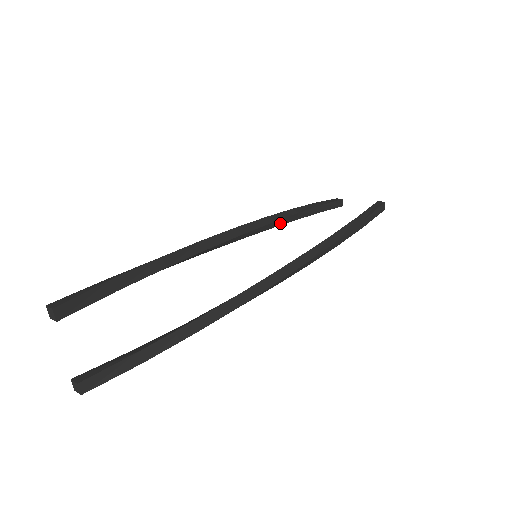
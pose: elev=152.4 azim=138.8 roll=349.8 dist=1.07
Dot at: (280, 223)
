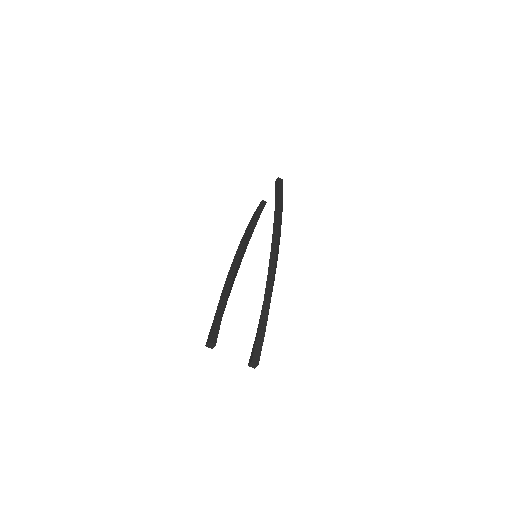
Dot at: (249, 237)
